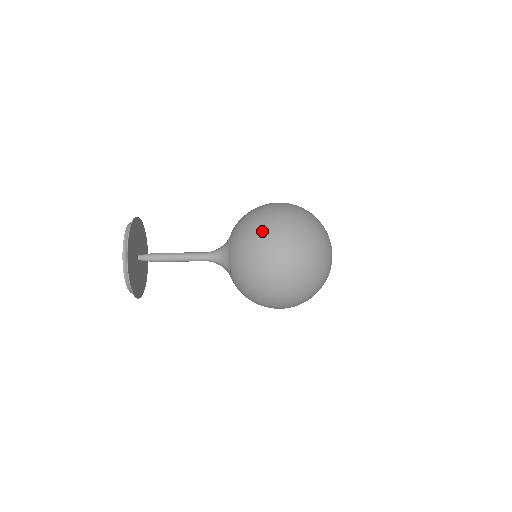
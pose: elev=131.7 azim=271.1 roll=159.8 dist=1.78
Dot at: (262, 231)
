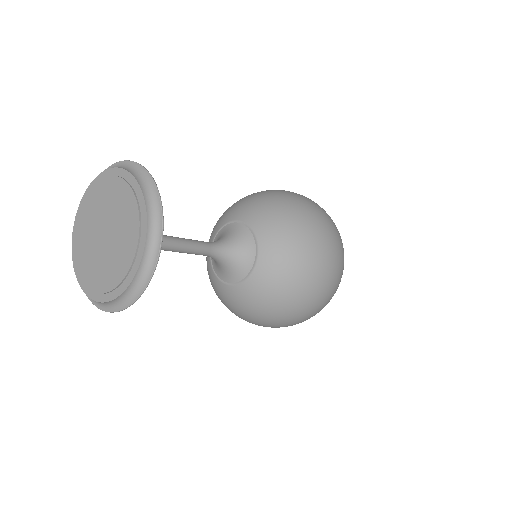
Dot at: (299, 203)
